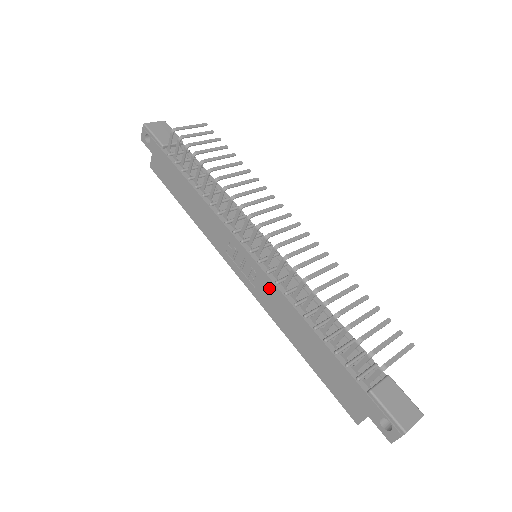
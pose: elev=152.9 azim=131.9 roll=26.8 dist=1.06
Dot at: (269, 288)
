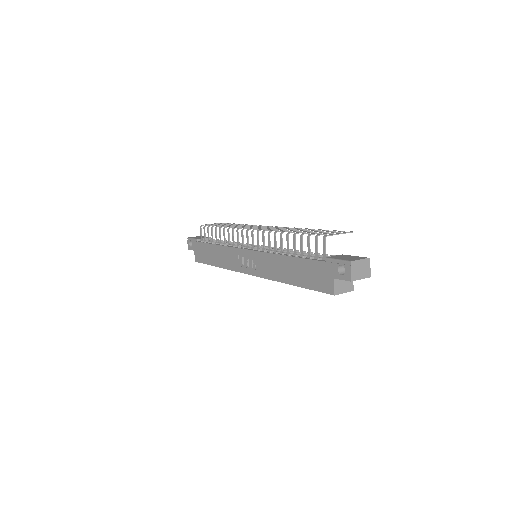
Dot at: (262, 259)
